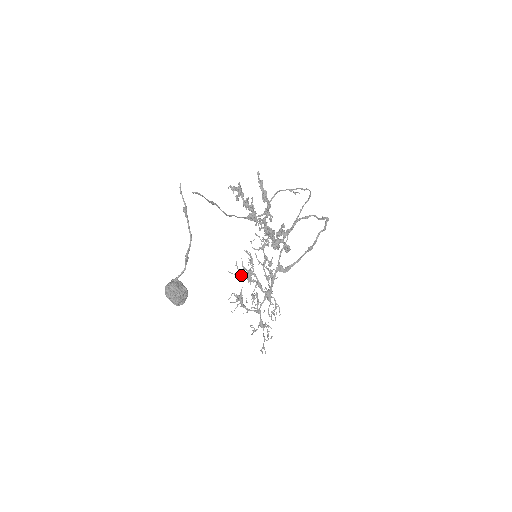
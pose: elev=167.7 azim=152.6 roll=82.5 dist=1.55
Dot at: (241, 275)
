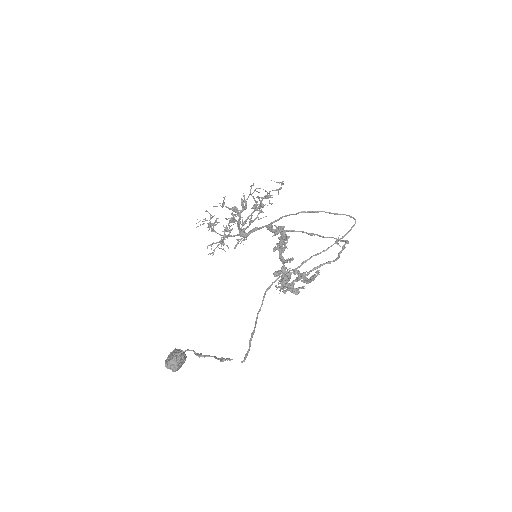
Dot at: occluded
